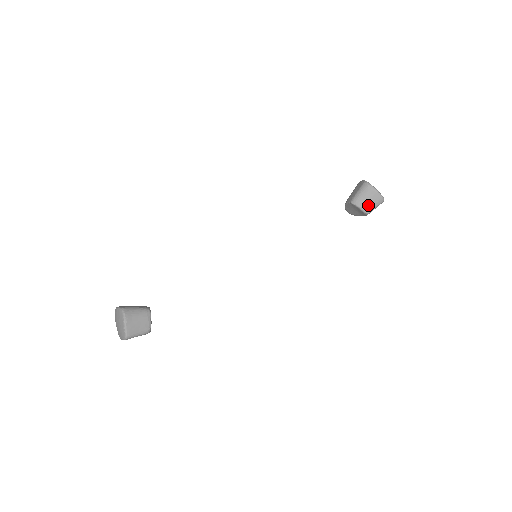
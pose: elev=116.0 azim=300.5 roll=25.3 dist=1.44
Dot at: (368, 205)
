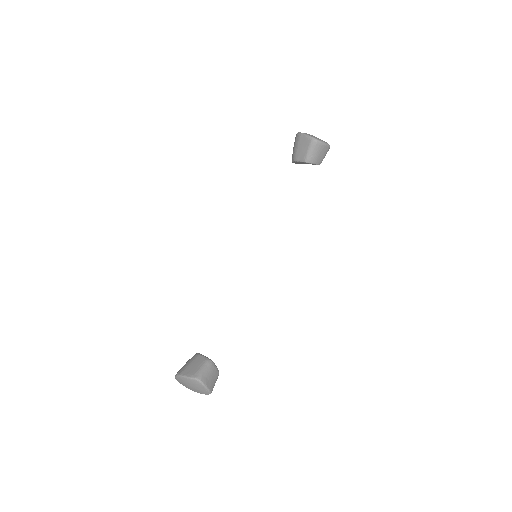
Dot at: (320, 158)
